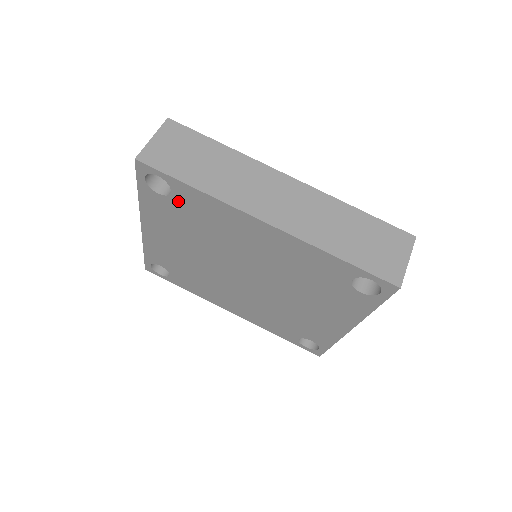
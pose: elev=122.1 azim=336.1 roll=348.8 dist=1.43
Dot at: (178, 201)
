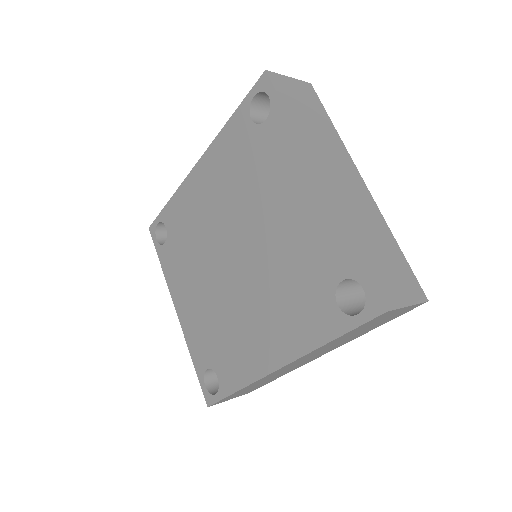
Dot at: (171, 232)
